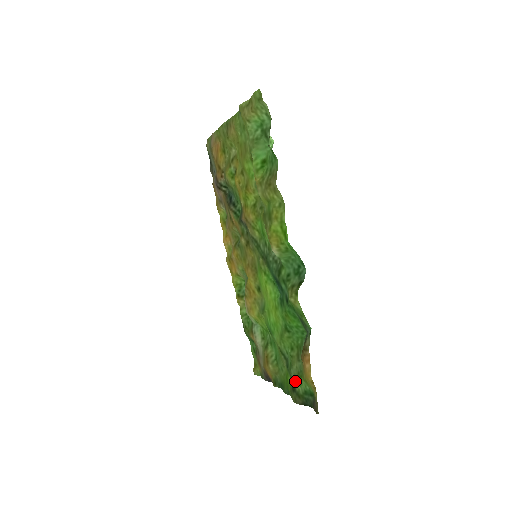
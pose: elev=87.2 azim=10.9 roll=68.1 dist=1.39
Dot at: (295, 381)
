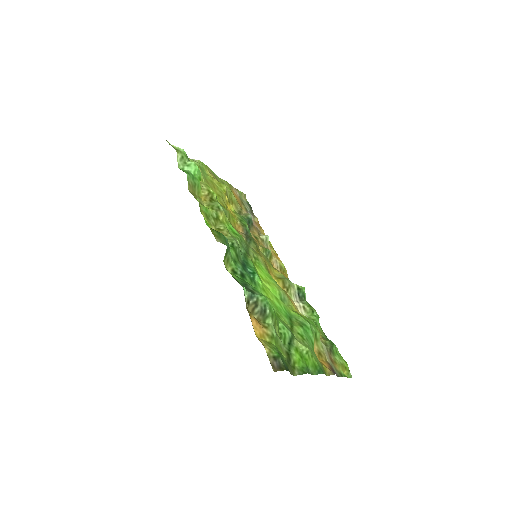
Dot at: (283, 351)
